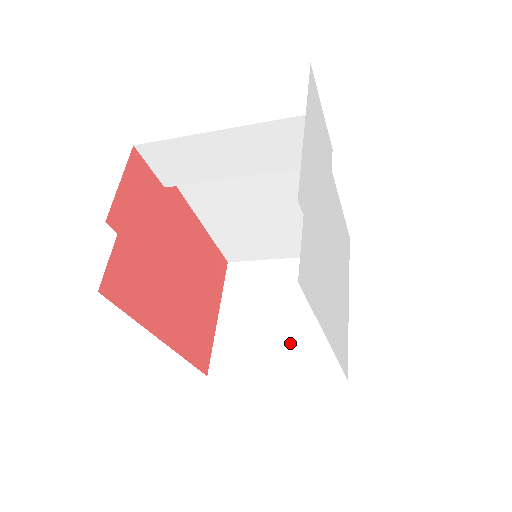
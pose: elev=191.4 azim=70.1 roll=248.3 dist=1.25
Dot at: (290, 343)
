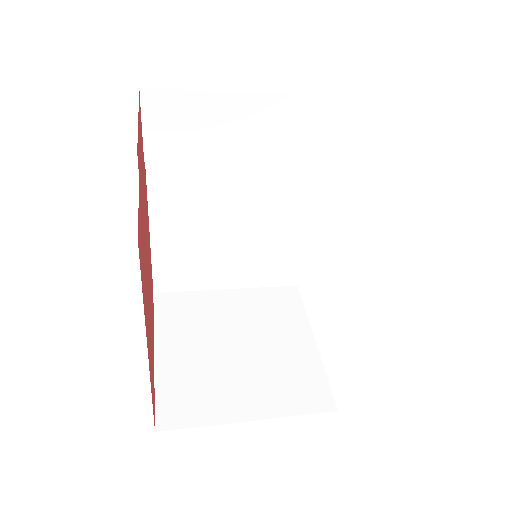
Dot at: (260, 378)
